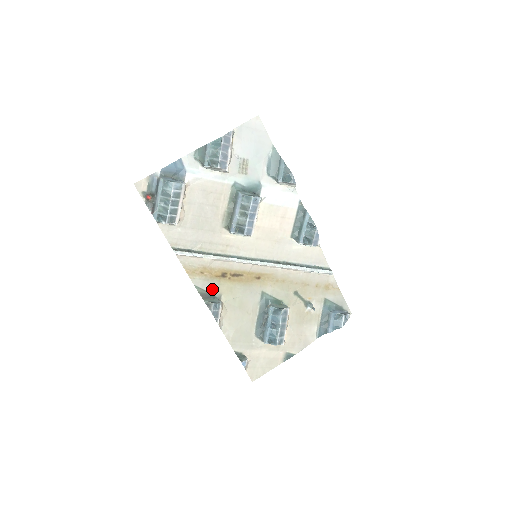
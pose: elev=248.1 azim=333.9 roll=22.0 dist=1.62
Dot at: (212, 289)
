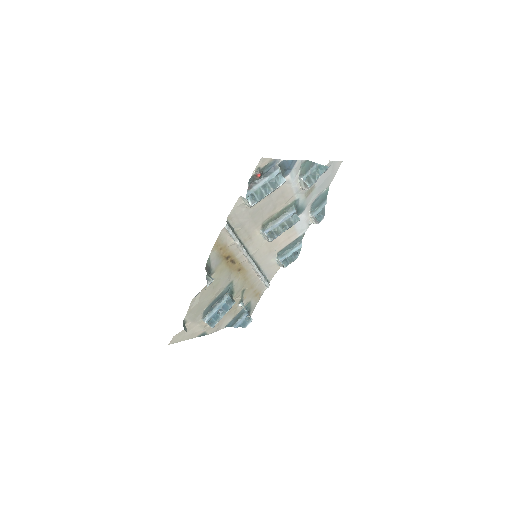
Dot at: (214, 265)
